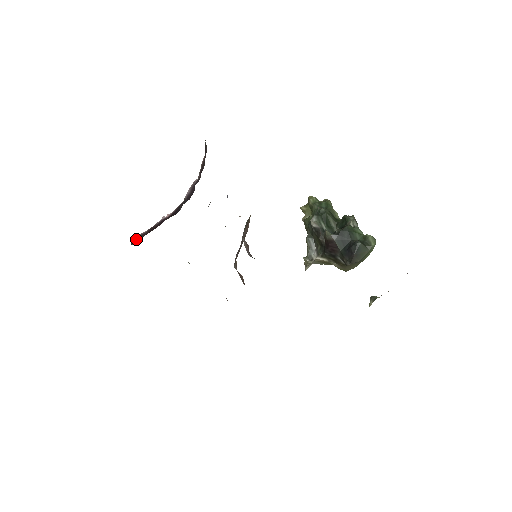
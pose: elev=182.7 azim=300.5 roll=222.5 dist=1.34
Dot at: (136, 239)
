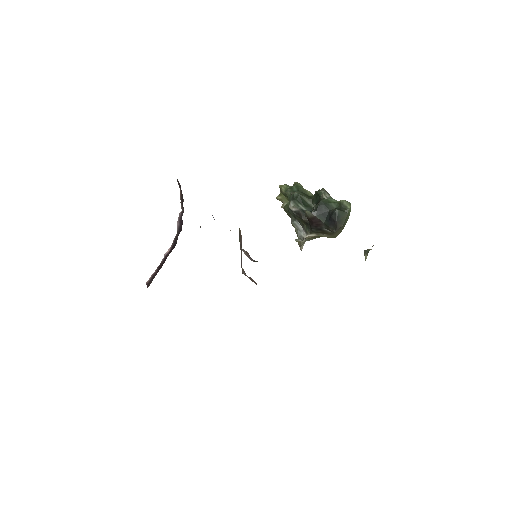
Dot at: (150, 281)
